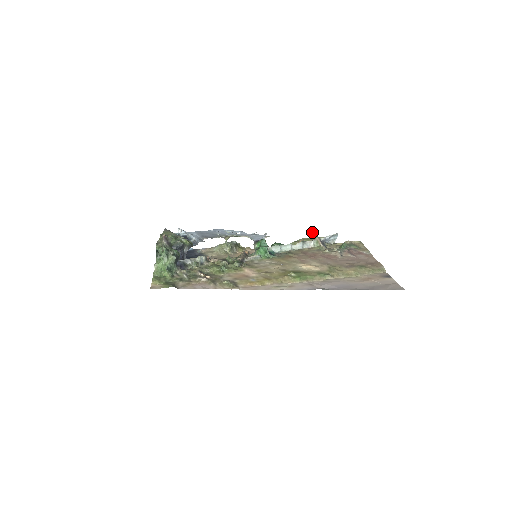
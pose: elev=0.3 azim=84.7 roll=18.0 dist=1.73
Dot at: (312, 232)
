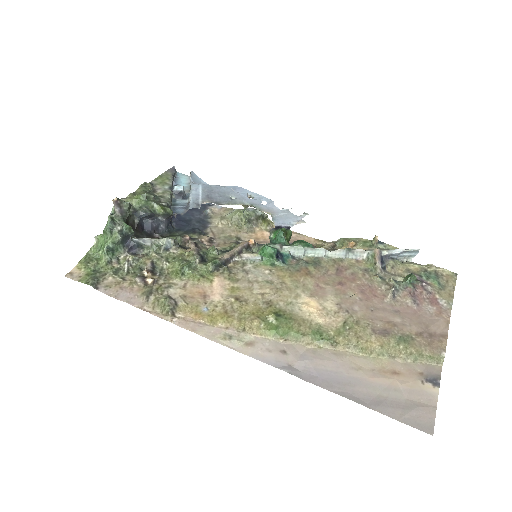
Dot at: (375, 235)
